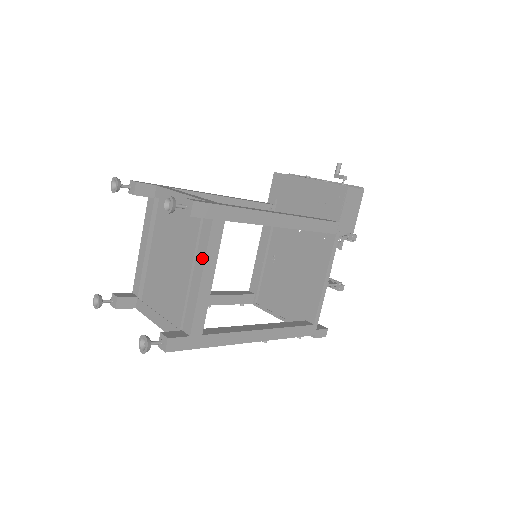
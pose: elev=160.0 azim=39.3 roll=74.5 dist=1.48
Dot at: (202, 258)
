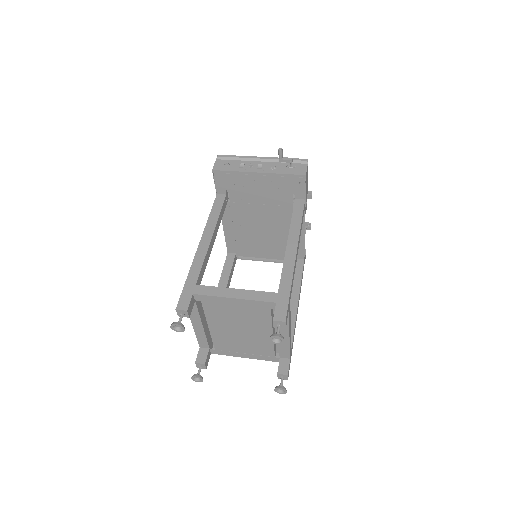
Dot at: (286, 328)
